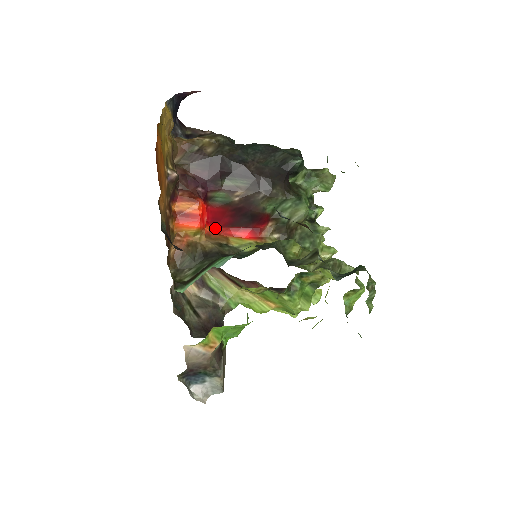
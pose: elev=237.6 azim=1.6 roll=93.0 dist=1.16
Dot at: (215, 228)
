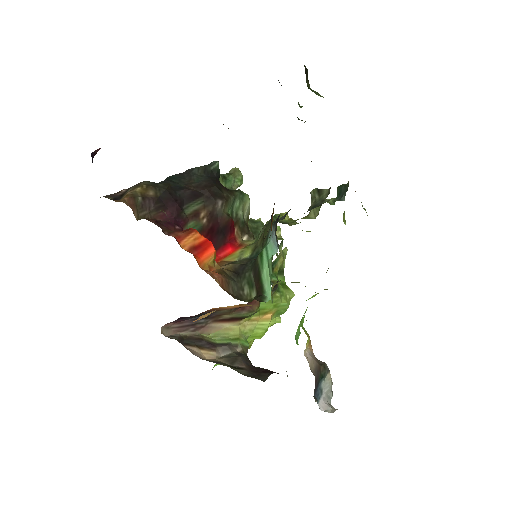
Dot at: occluded
